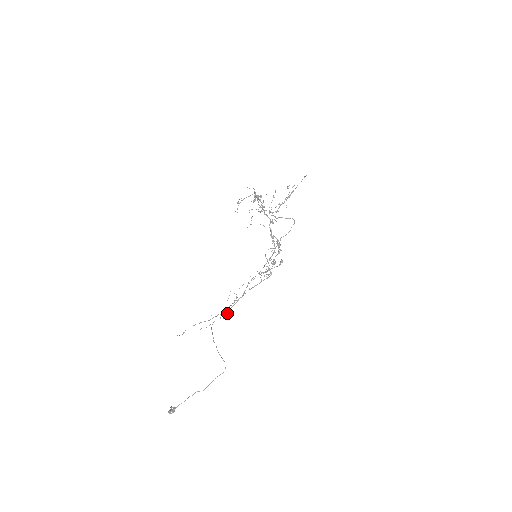
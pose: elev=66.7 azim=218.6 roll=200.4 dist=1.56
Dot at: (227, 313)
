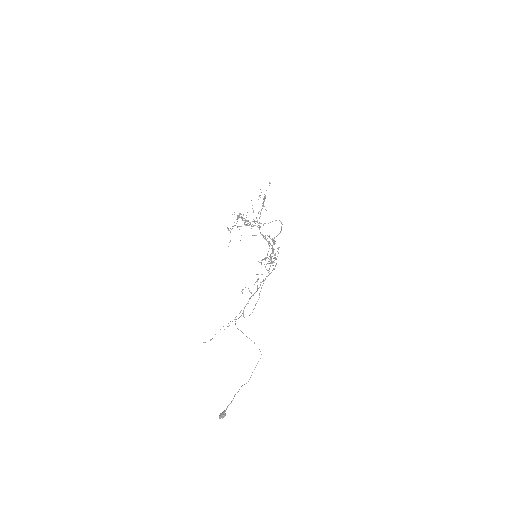
Dot at: (250, 314)
